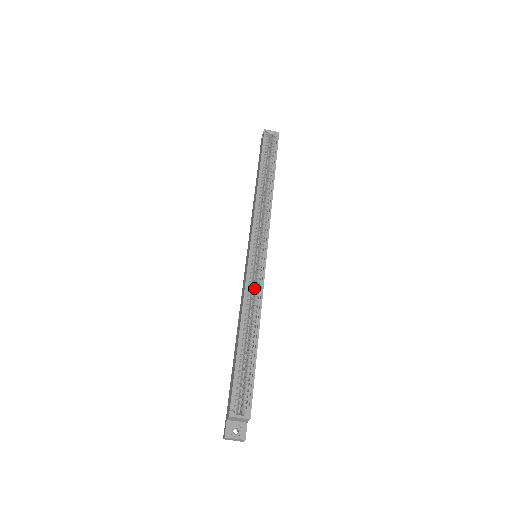
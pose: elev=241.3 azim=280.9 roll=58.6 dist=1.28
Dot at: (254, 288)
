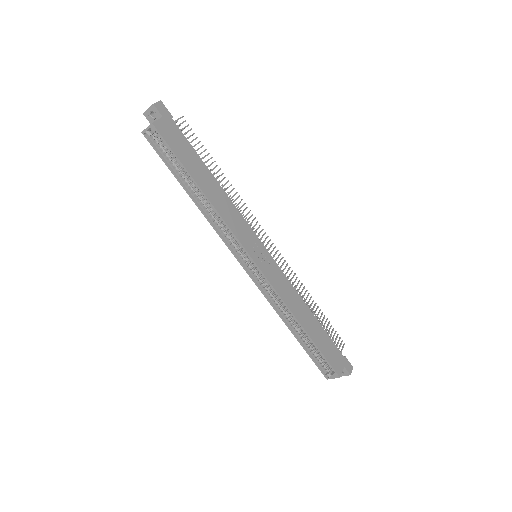
Dot at: (275, 293)
